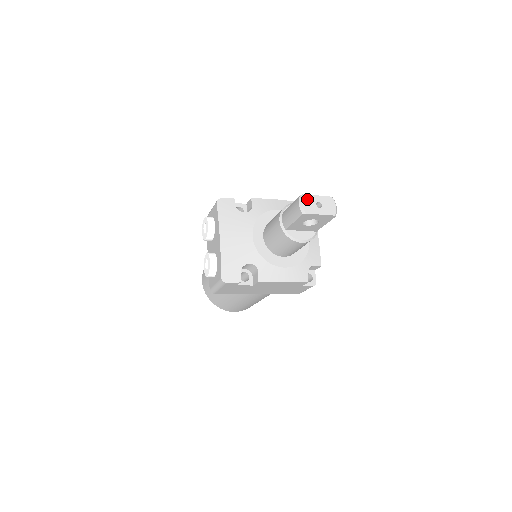
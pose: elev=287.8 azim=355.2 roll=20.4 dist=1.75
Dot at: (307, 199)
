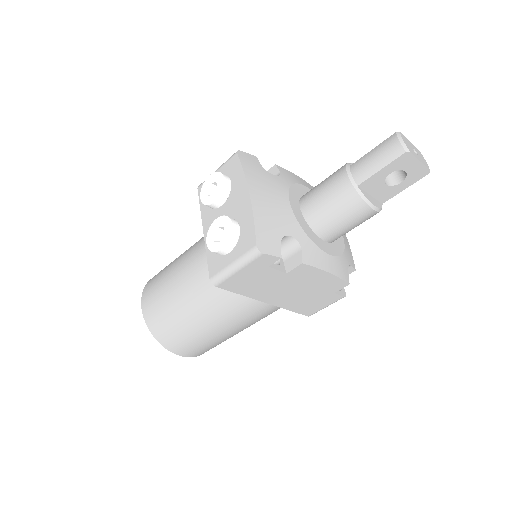
Dot at: (404, 139)
